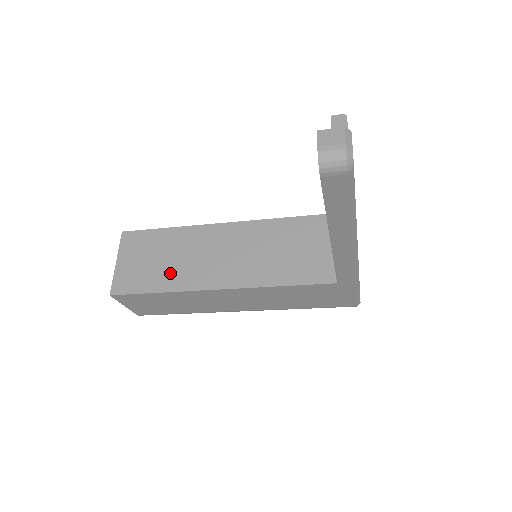
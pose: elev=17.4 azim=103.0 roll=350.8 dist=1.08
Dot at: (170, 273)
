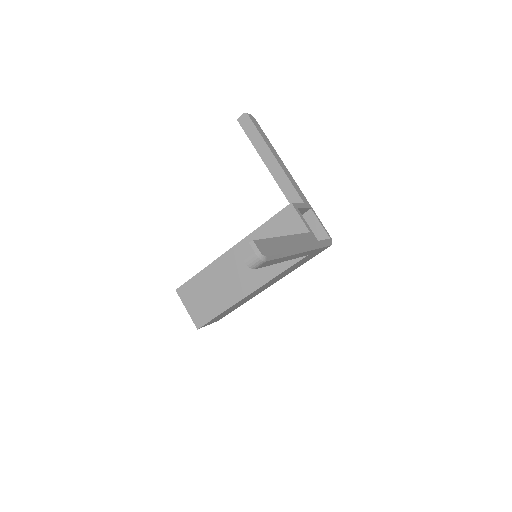
Dot at: (218, 300)
